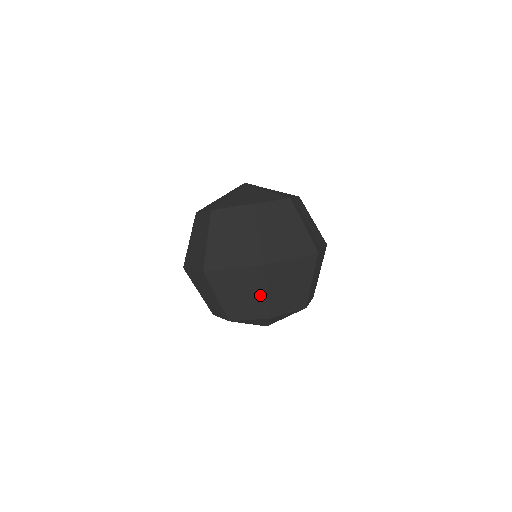
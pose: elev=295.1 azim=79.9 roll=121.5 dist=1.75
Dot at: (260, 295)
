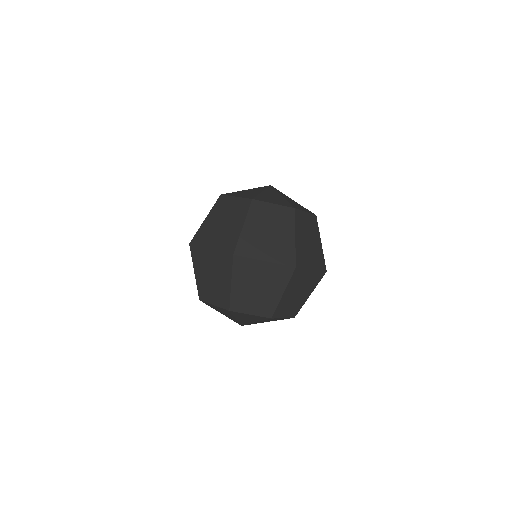
Dot at: (226, 284)
